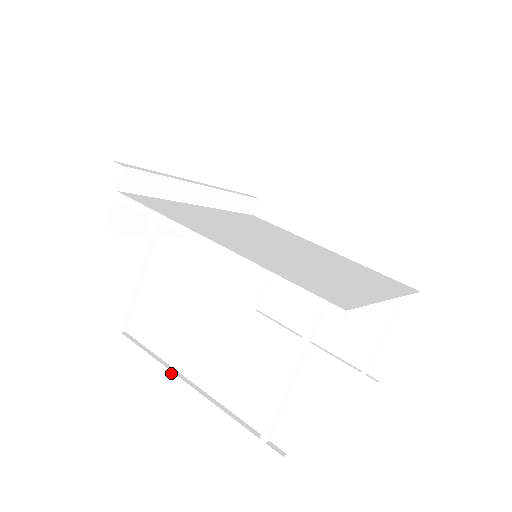
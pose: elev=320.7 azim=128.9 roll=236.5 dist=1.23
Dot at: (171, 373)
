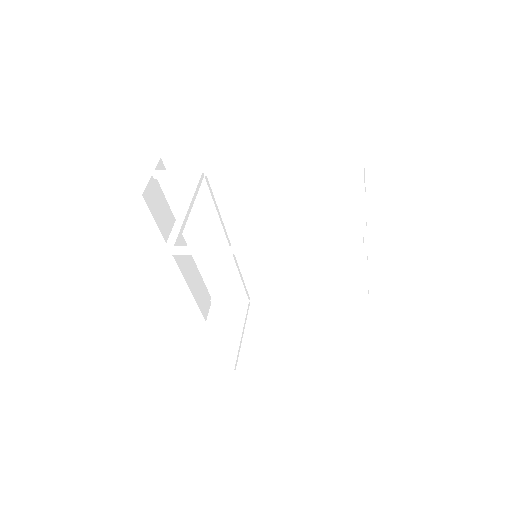
Dot at: (245, 246)
